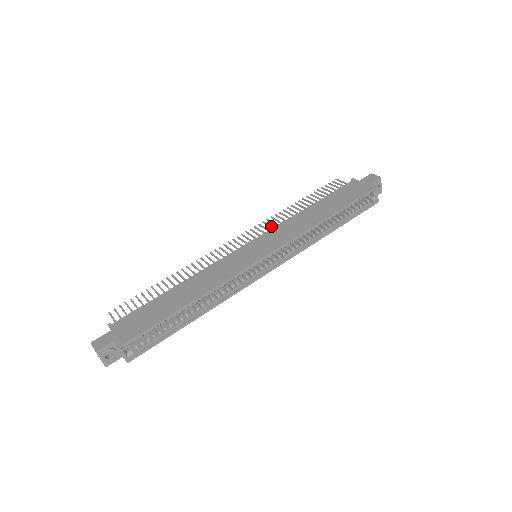
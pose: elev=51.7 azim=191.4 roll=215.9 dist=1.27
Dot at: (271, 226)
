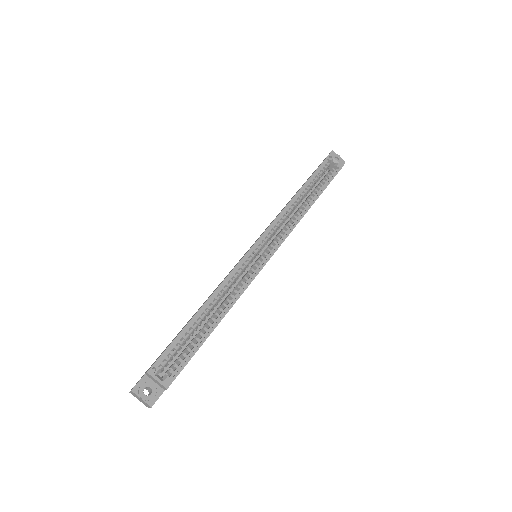
Dot at: occluded
